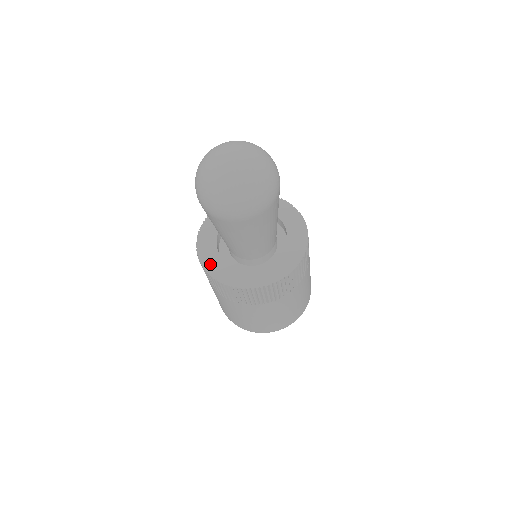
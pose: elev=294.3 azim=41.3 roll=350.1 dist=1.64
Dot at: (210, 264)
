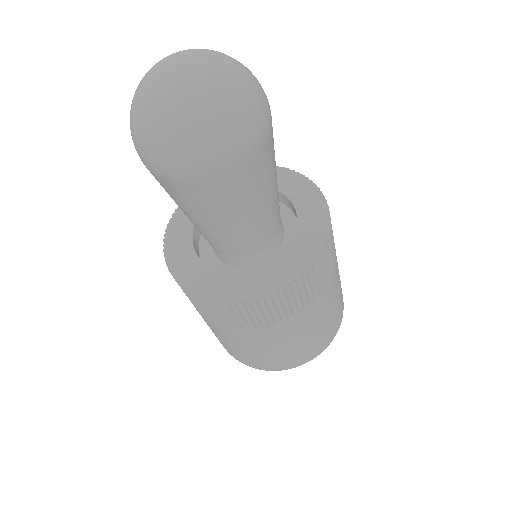
Dot at: (174, 243)
